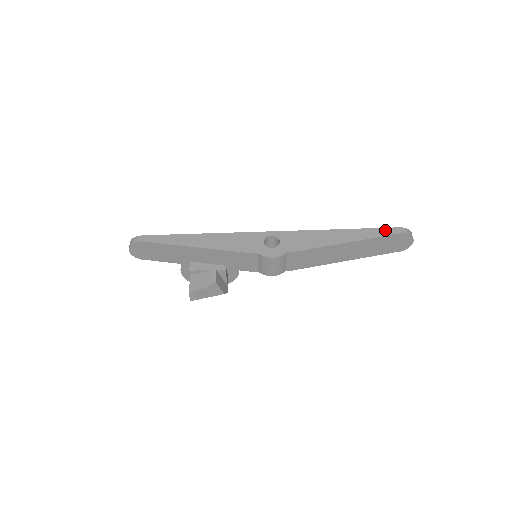
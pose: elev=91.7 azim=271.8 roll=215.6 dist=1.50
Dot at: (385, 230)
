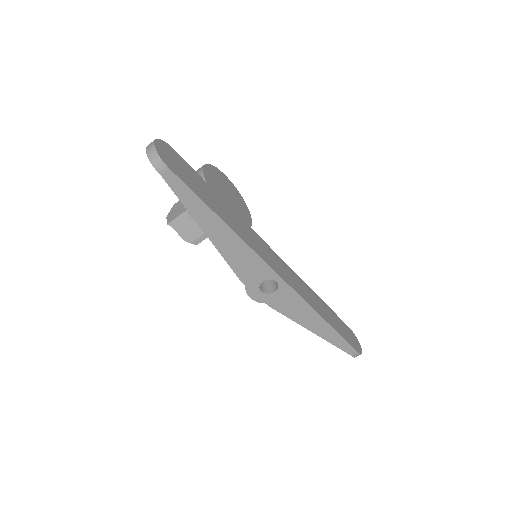
Dot at: (347, 346)
